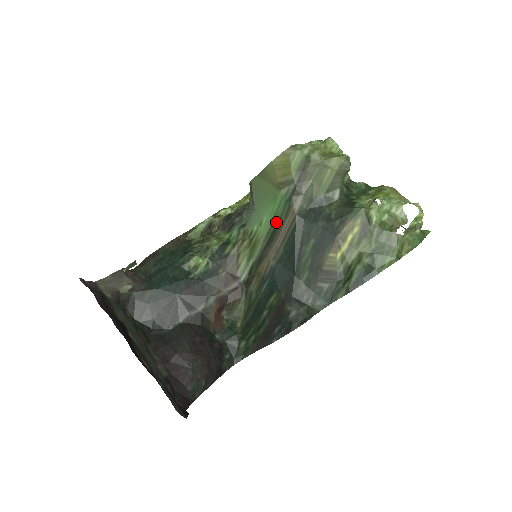
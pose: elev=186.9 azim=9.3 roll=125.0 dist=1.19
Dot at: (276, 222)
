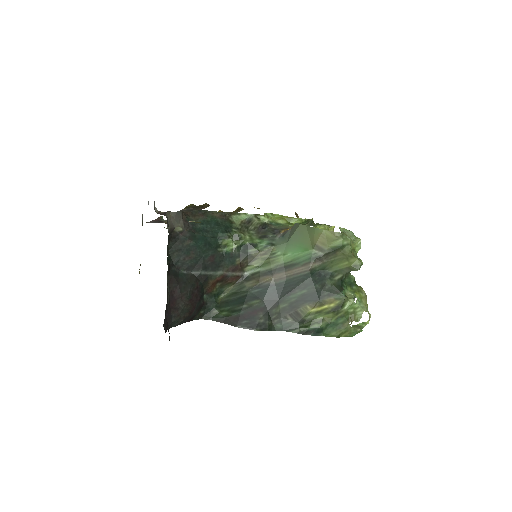
Dot at: (294, 262)
